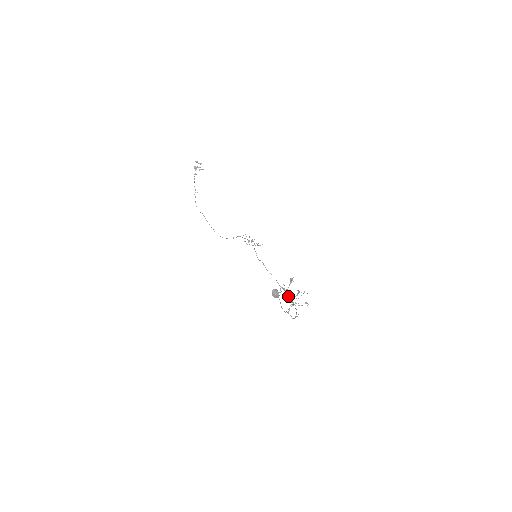
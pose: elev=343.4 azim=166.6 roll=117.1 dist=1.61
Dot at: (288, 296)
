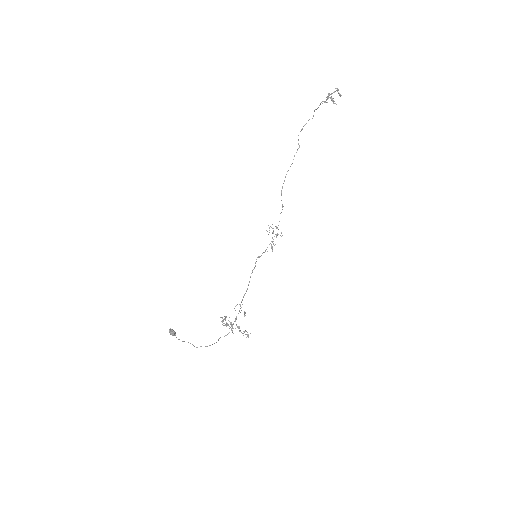
Dot at: occluded
